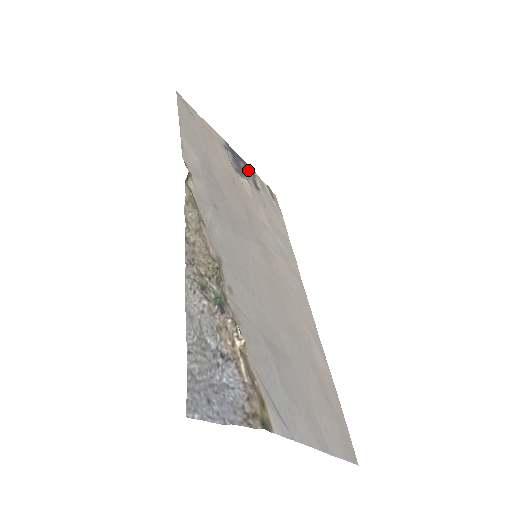
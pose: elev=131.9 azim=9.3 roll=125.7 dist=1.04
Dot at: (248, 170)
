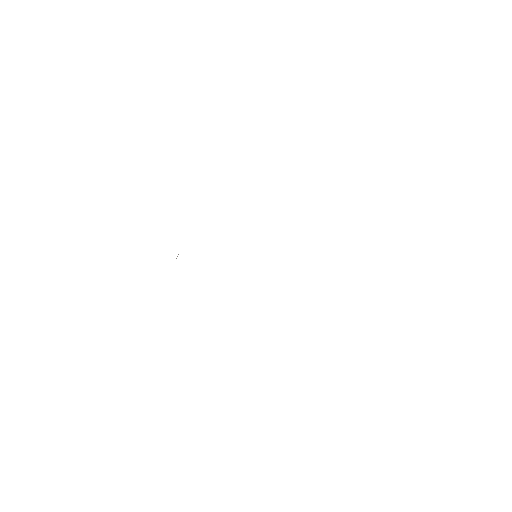
Dot at: occluded
